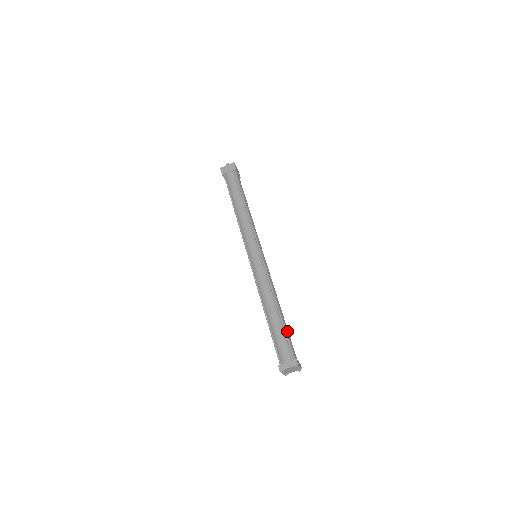
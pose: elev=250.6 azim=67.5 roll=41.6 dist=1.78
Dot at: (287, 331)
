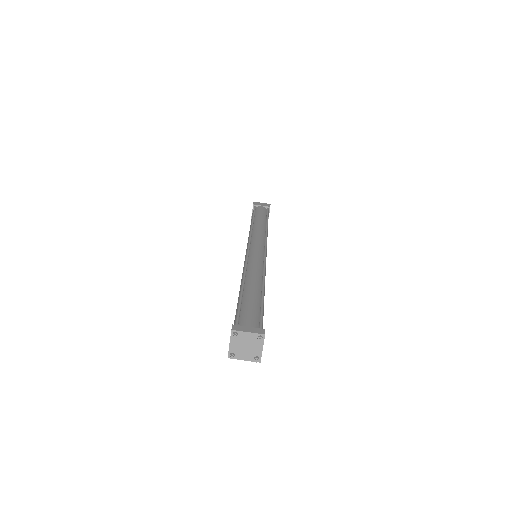
Dot at: (263, 311)
